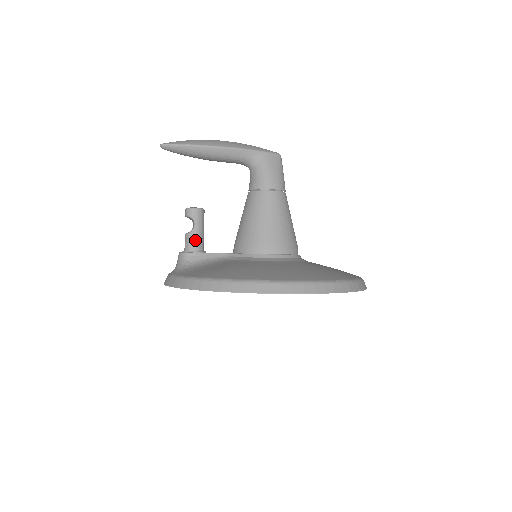
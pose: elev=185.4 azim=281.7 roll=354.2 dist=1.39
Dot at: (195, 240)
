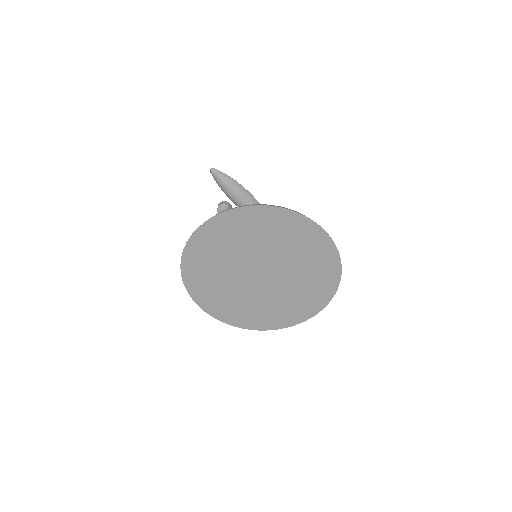
Dot at: occluded
